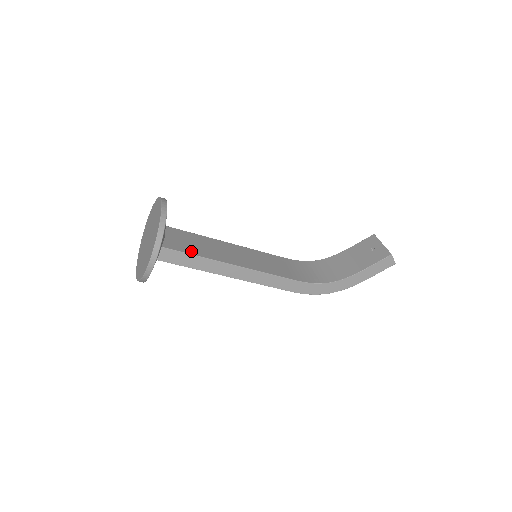
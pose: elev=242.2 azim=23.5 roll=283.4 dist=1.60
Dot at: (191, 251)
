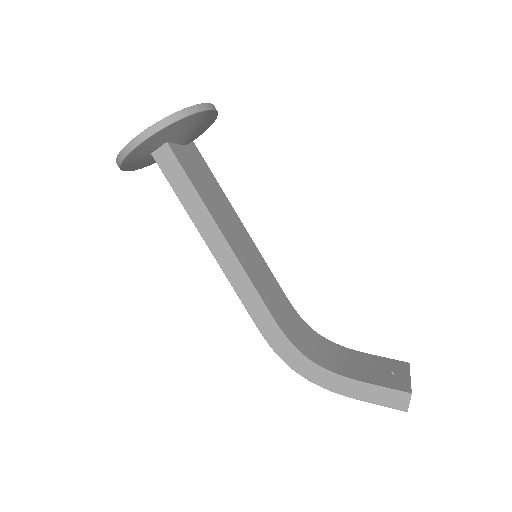
Dot at: (193, 178)
